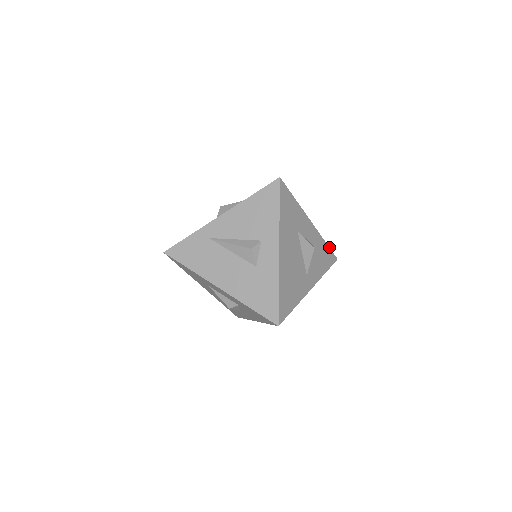
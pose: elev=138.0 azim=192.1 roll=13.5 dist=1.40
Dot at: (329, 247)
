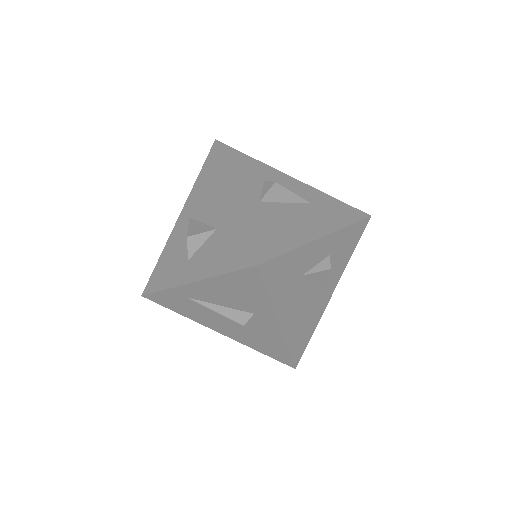
Dot at: (356, 222)
